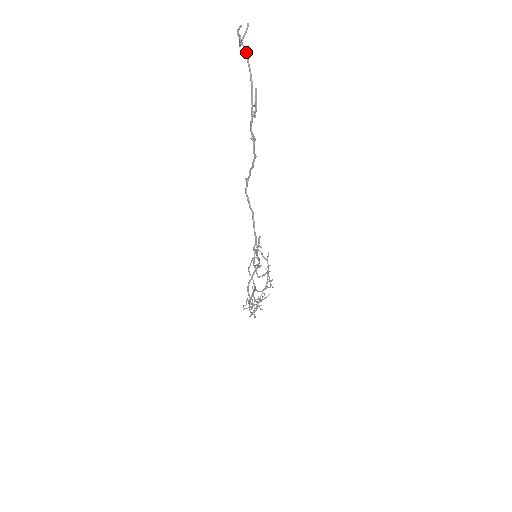
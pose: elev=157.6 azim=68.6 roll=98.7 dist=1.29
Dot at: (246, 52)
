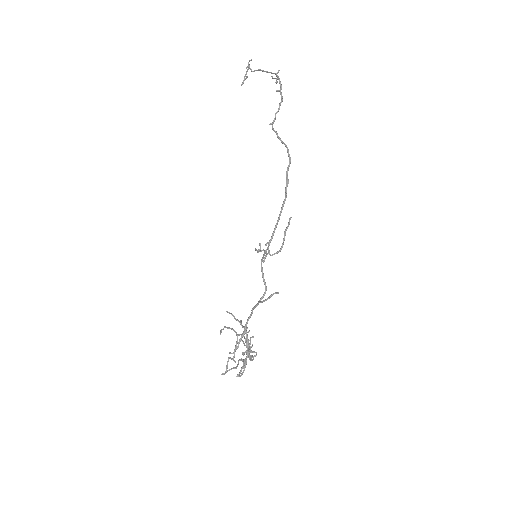
Dot at: (257, 70)
